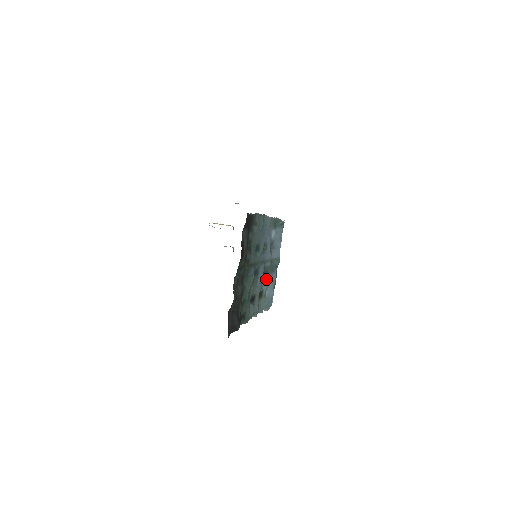
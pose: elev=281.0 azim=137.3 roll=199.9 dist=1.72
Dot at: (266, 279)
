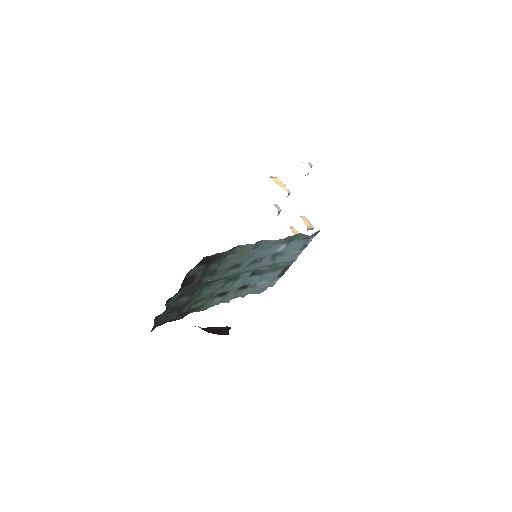
Dot at: (258, 277)
